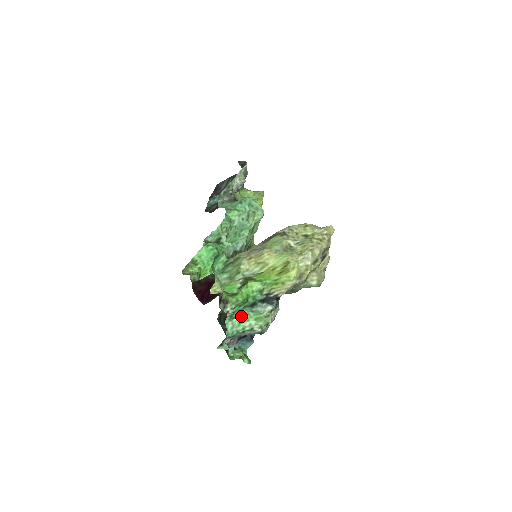
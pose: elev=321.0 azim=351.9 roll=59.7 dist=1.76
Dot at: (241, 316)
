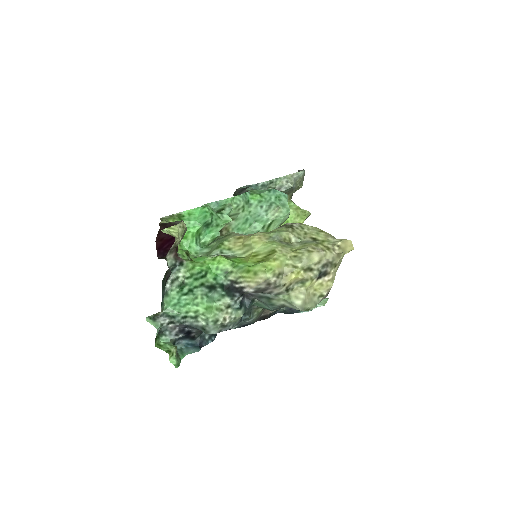
Dot at: (193, 296)
